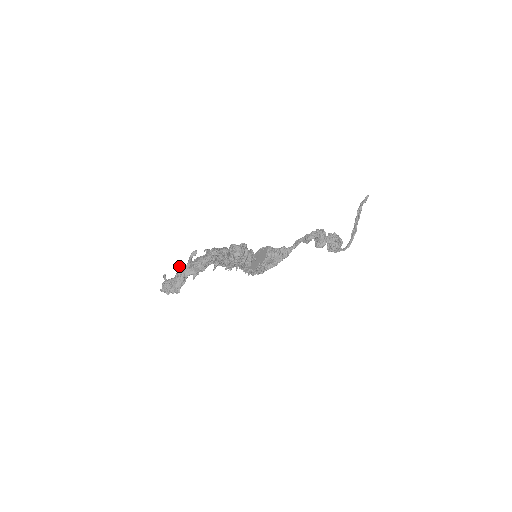
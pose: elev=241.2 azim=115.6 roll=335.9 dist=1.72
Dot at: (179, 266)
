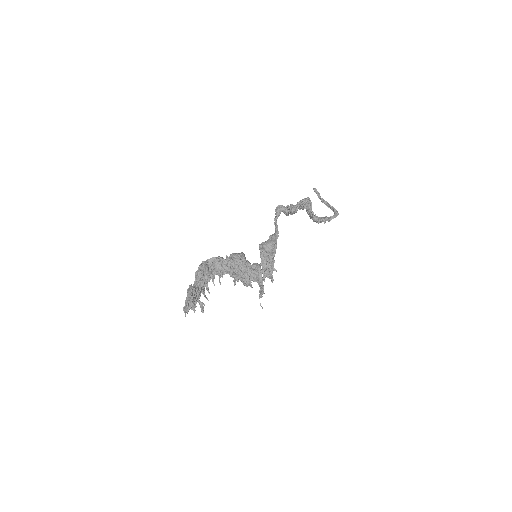
Dot at: occluded
